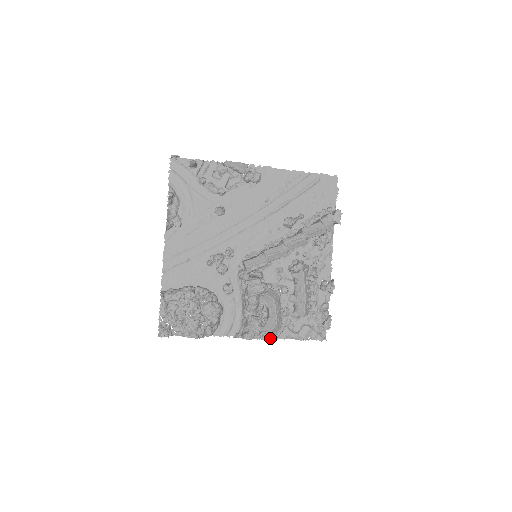
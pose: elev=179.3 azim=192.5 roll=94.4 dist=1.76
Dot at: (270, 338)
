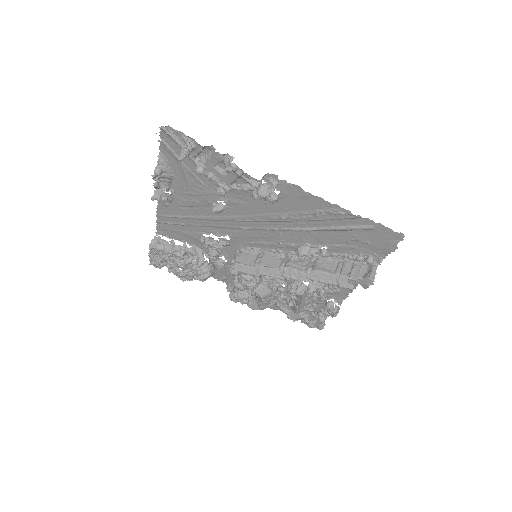
Dot at: occluded
